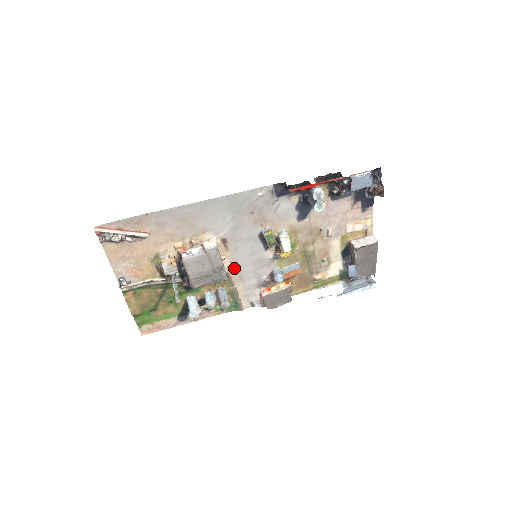
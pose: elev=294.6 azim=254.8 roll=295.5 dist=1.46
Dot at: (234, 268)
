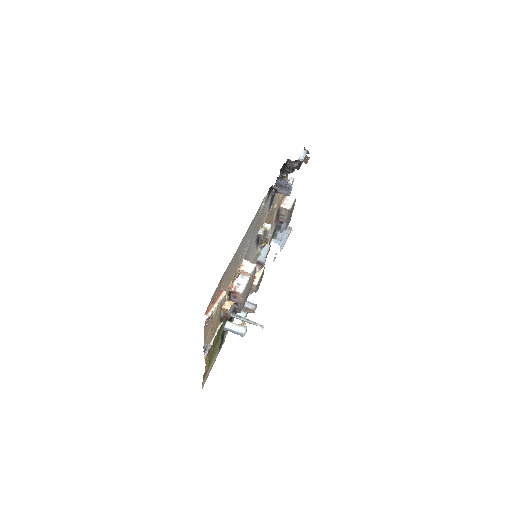
Dot at: occluded
